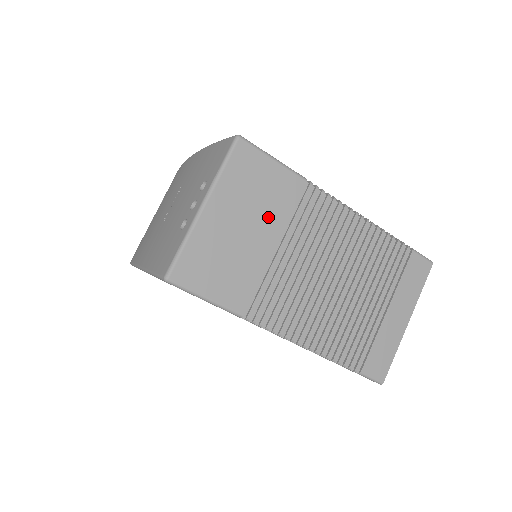
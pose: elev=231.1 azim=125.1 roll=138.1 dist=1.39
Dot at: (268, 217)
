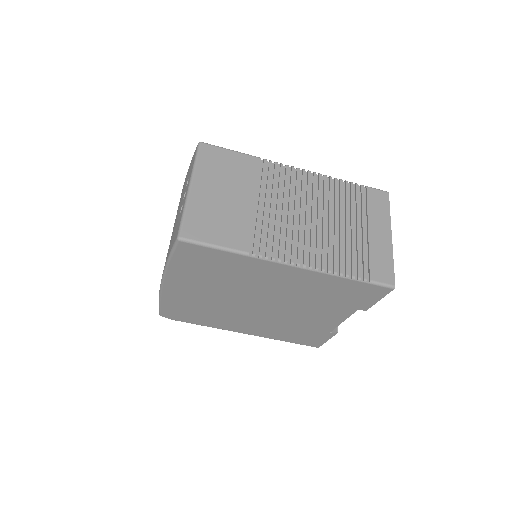
Dot at: (241, 185)
